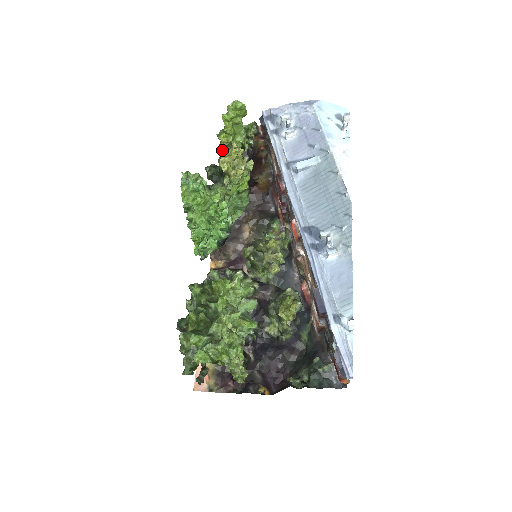
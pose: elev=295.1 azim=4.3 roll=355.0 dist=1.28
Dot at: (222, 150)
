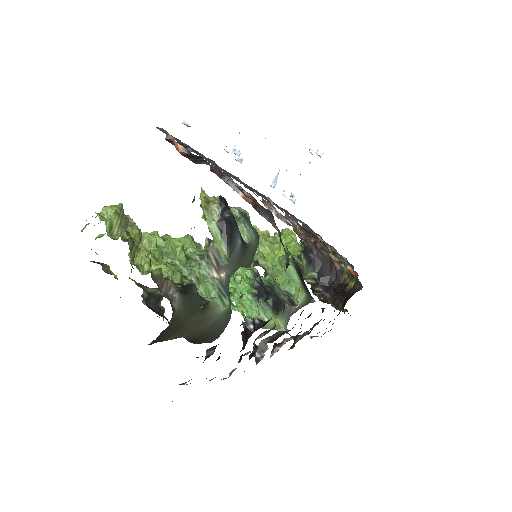
Dot at: occluded
